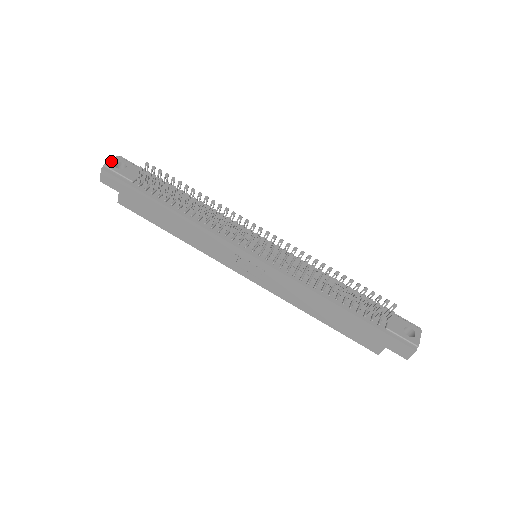
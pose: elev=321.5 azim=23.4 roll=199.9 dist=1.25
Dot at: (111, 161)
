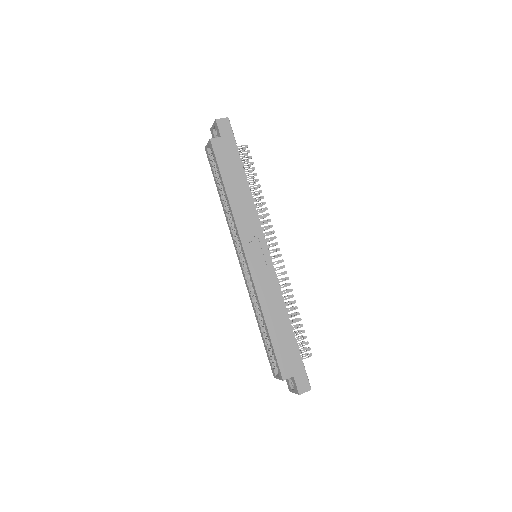
Dot at: occluded
